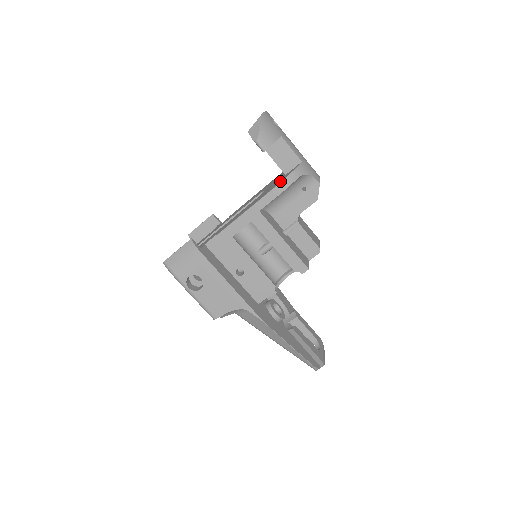
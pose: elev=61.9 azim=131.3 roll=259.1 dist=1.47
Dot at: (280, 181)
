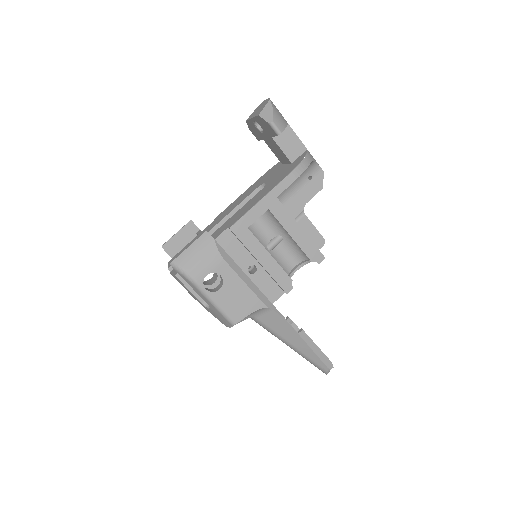
Dot at: (295, 166)
